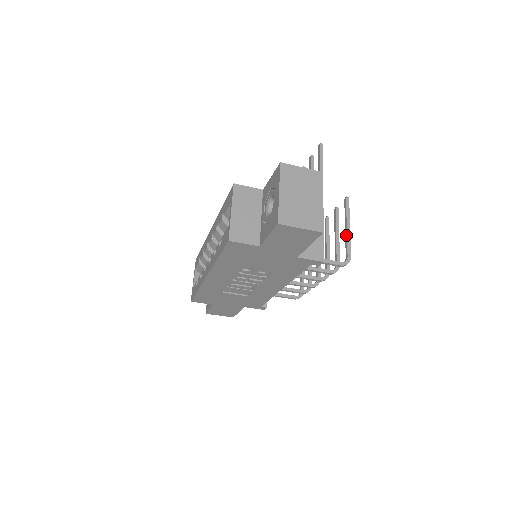
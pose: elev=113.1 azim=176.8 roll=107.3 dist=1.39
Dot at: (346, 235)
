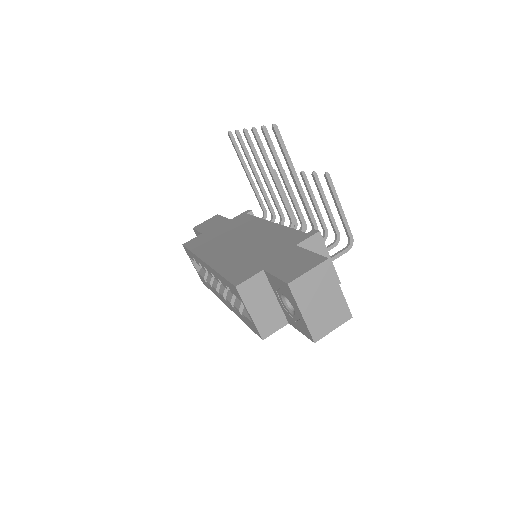
Dot at: (341, 217)
